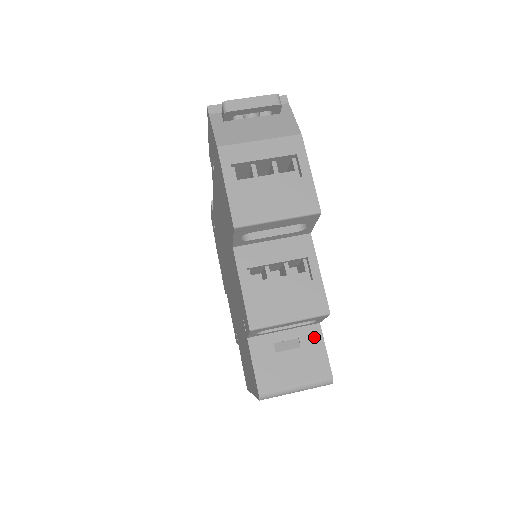
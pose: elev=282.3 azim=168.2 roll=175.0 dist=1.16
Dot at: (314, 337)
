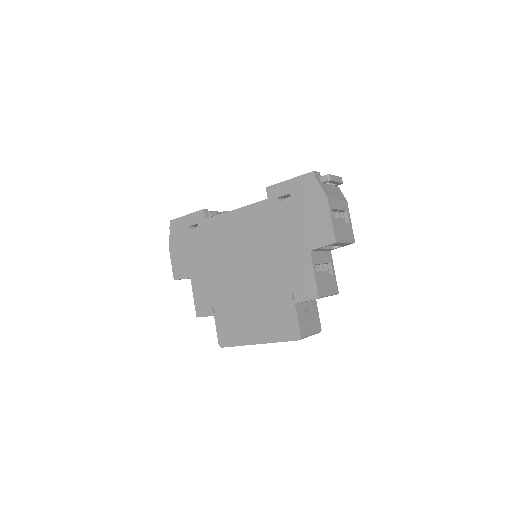
Dot at: (315, 307)
